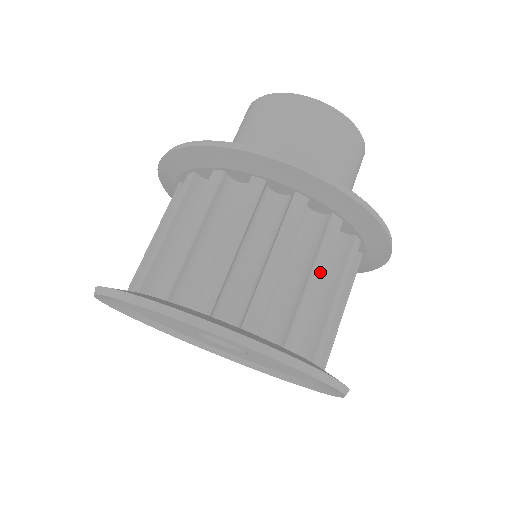
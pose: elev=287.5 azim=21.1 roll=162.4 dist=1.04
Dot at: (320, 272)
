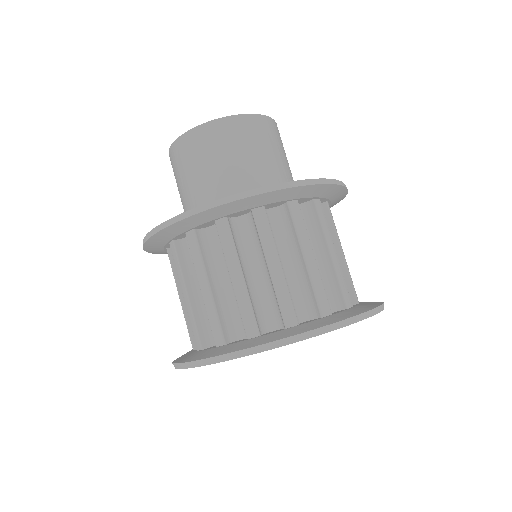
Dot at: (235, 268)
